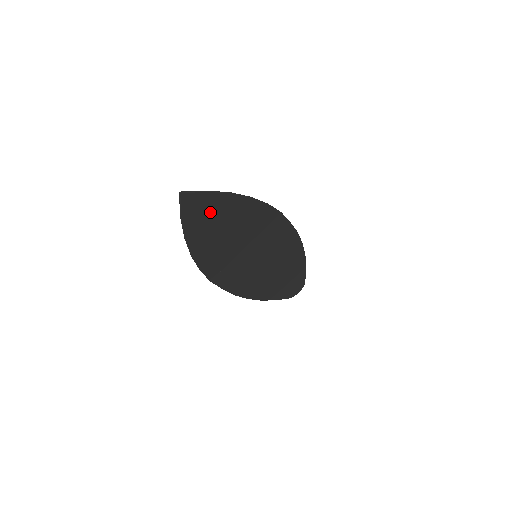
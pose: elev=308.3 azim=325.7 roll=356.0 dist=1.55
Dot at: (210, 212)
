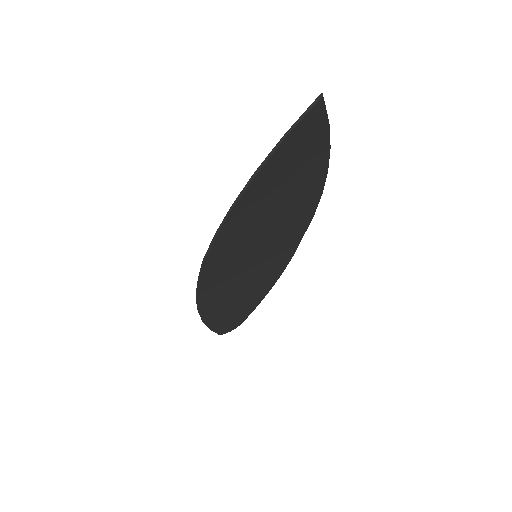
Dot at: (301, 155)
